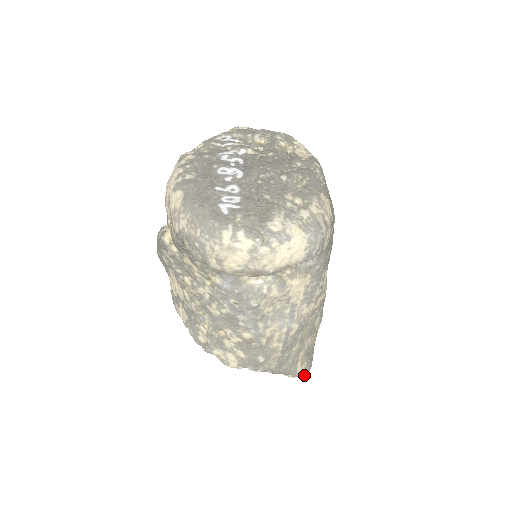
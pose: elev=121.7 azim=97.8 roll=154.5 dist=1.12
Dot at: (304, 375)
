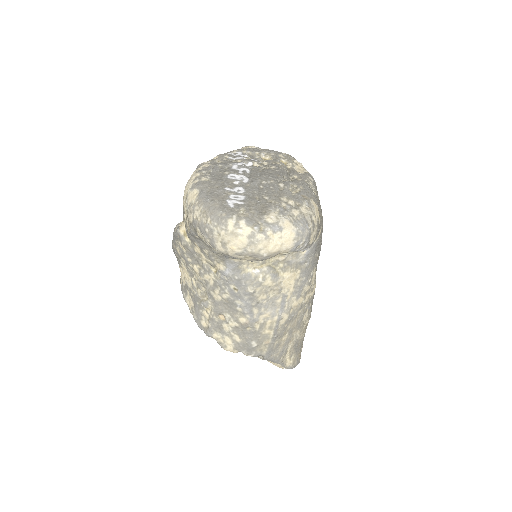
Dot at: (292, 368)
